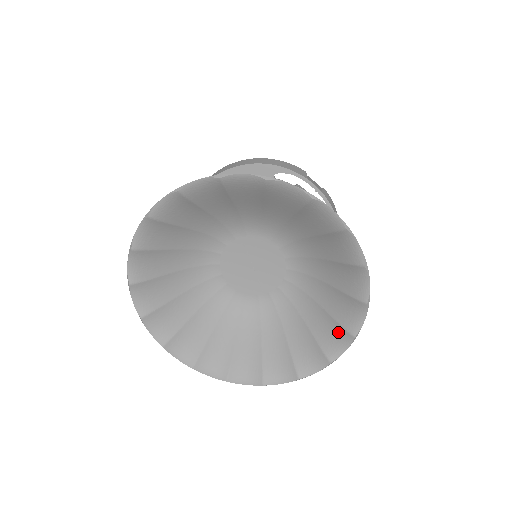
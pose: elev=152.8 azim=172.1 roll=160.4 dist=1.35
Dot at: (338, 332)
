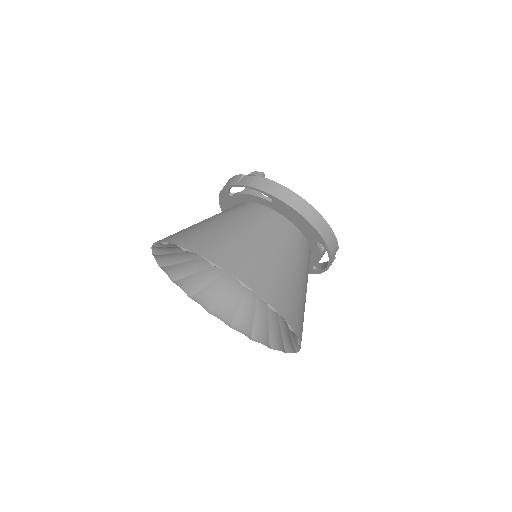
Dot at: (248, 328)
